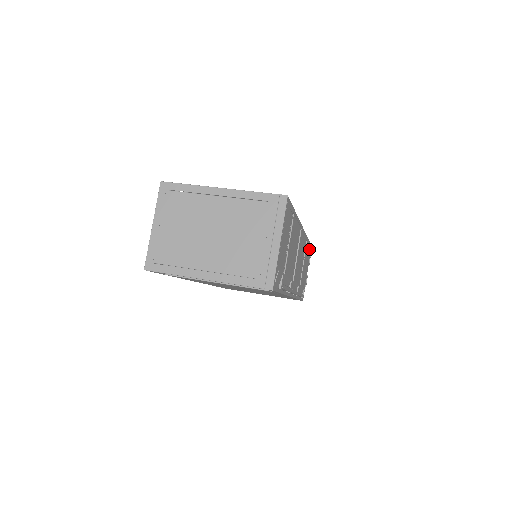
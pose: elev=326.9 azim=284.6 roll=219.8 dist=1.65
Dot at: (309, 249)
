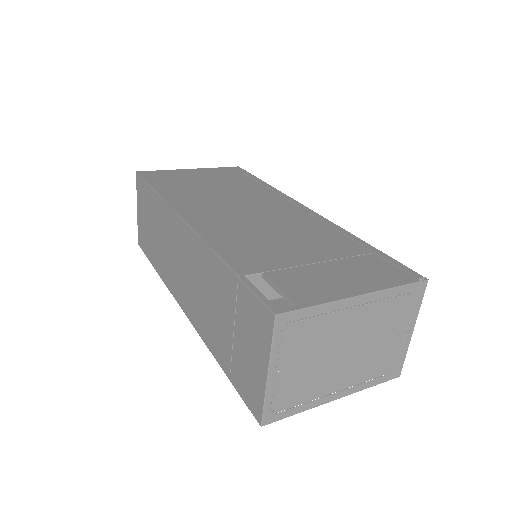
Dot at: occluded
